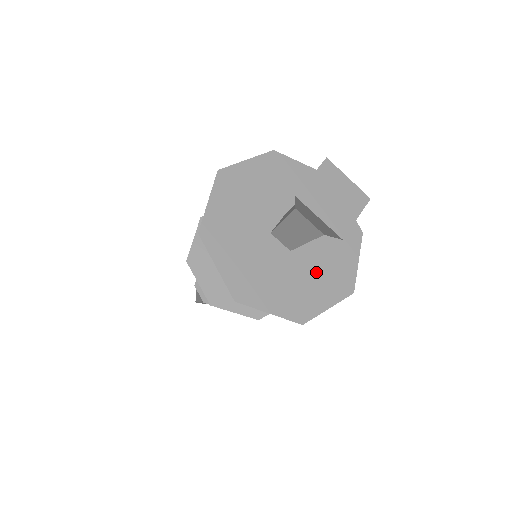
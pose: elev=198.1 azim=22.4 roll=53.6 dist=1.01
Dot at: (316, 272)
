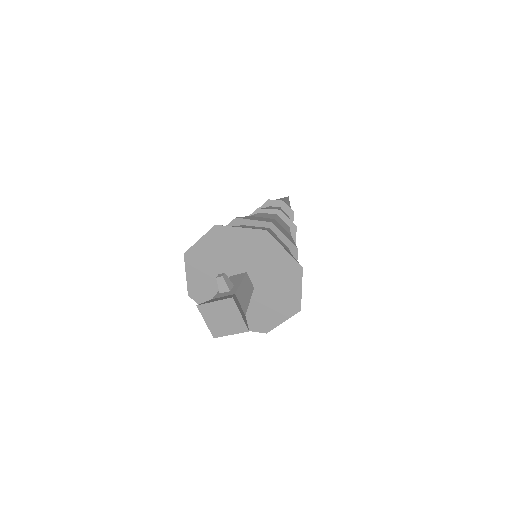
Dot at: (275, 282)
